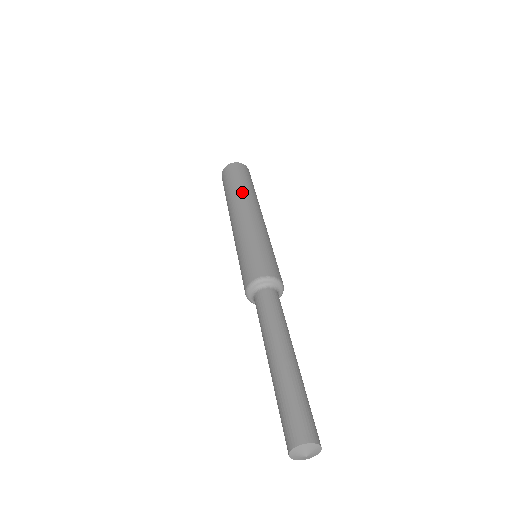
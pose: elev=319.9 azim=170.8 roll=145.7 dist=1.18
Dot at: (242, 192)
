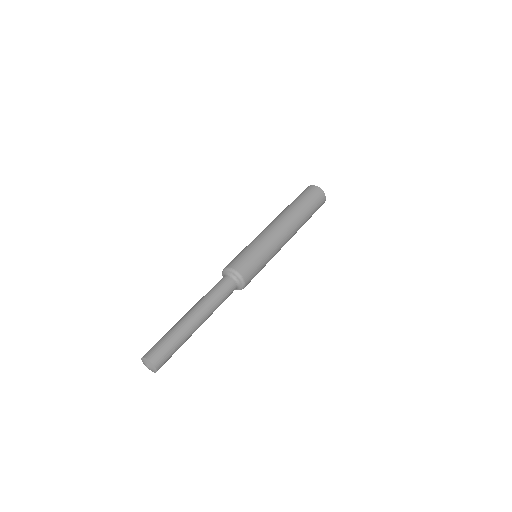
Dot at: (300, 216)
